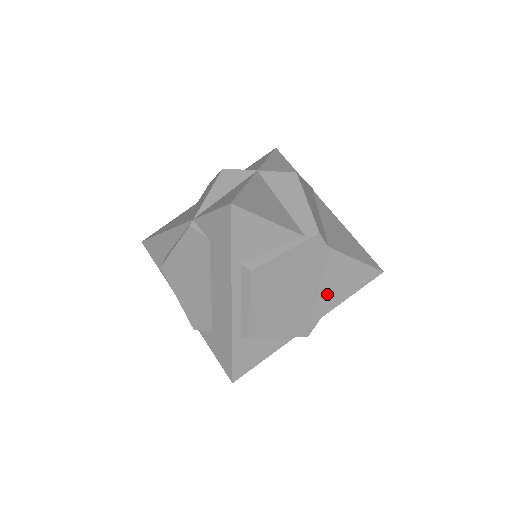
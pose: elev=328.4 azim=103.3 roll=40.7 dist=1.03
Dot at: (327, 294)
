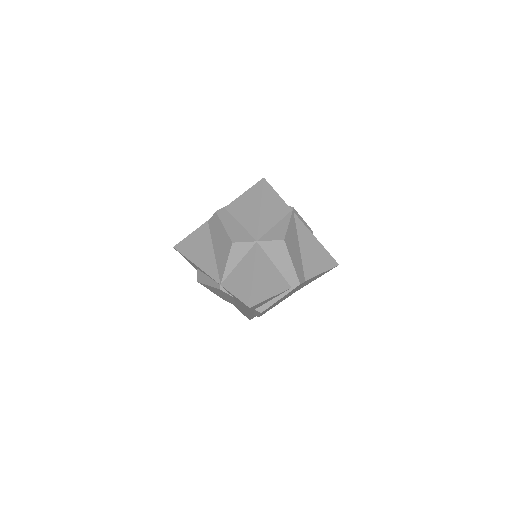
Dot at: (303, 285)
